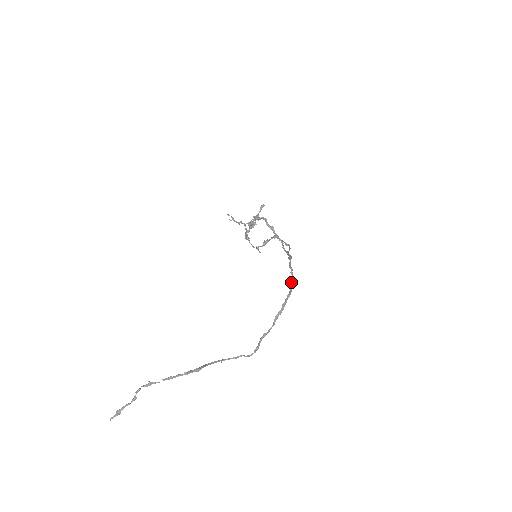
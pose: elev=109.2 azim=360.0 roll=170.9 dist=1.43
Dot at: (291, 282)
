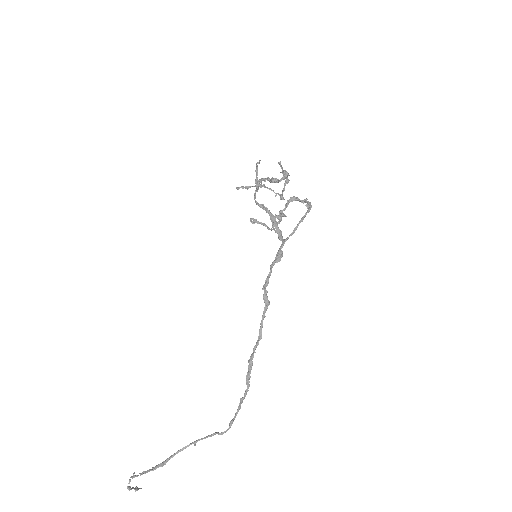
Dot at: occluded
